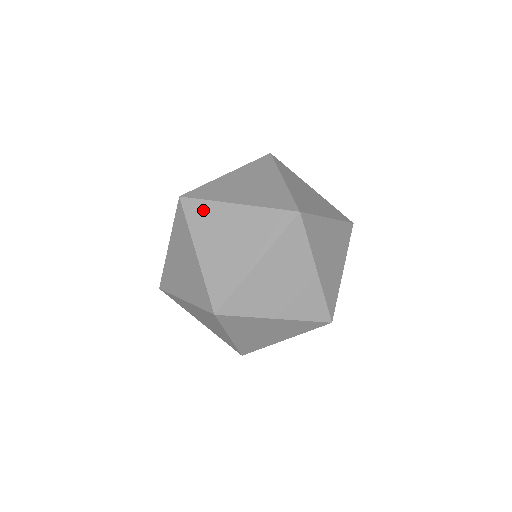
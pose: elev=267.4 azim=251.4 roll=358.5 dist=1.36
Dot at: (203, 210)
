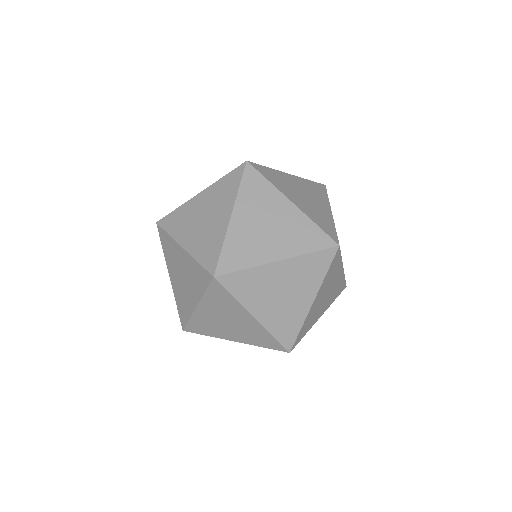
Dot at: (225, 299)
